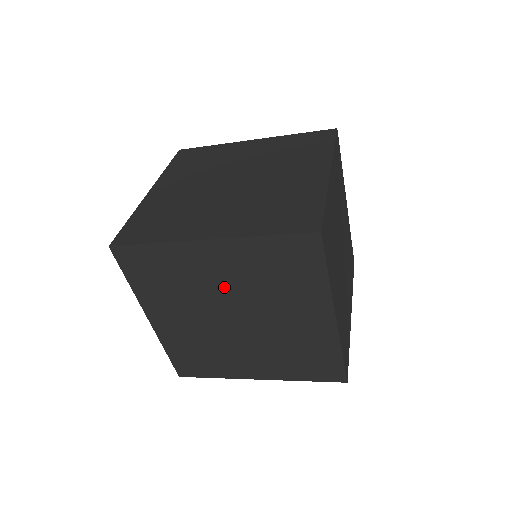
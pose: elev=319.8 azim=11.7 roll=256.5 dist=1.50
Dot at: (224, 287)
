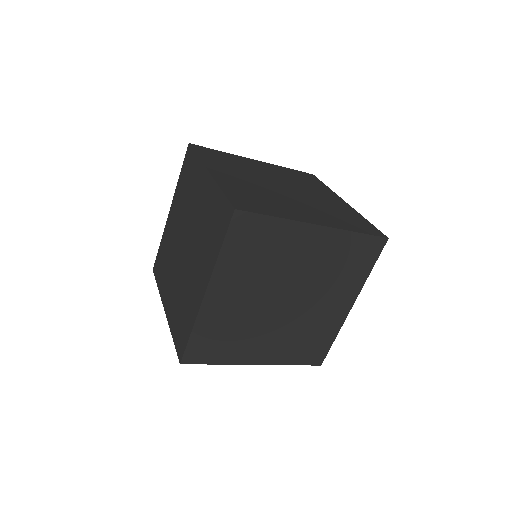
Dot at: (178, 229)
